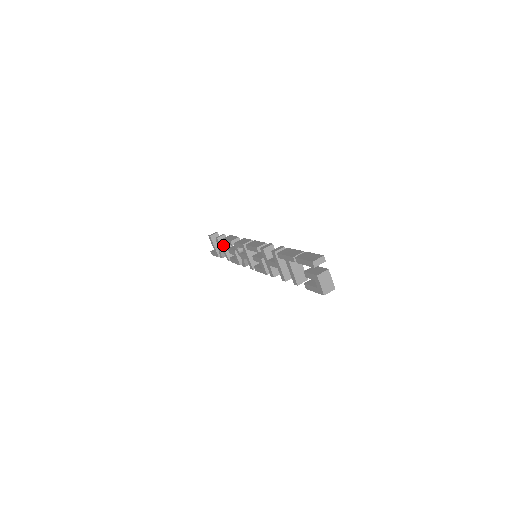
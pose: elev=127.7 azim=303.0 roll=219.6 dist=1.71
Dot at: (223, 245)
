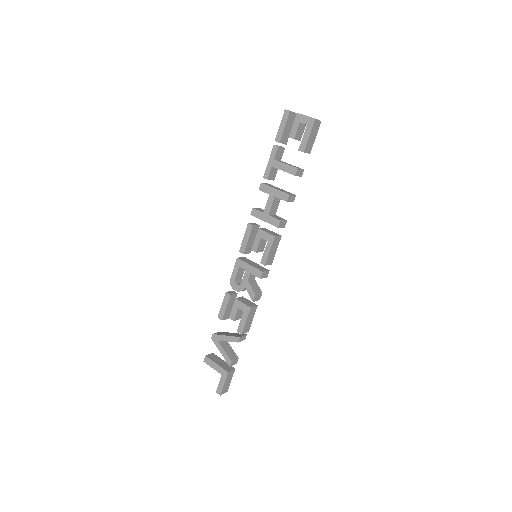
Dot at: (223, 334)
